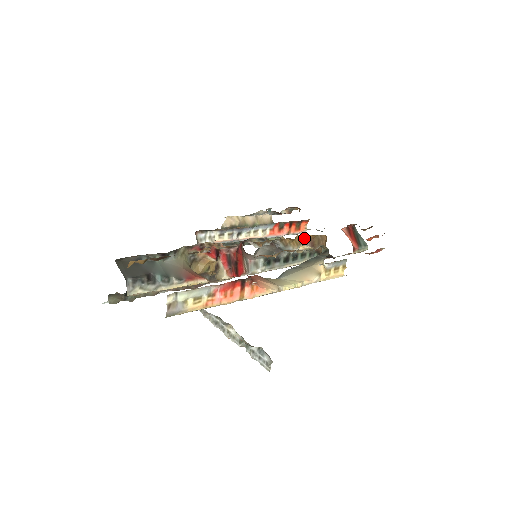
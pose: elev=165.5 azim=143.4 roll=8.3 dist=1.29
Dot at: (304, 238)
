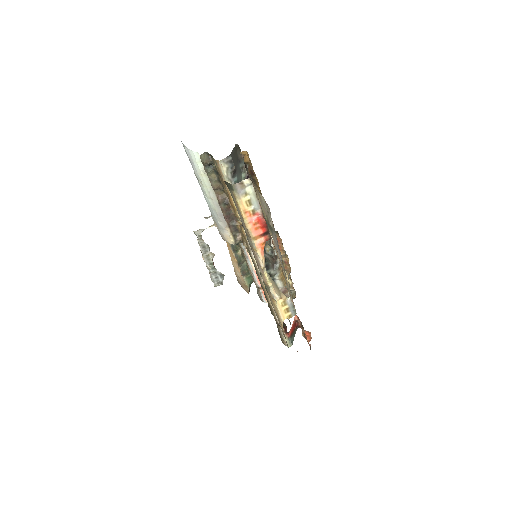
Dot at: occluded
